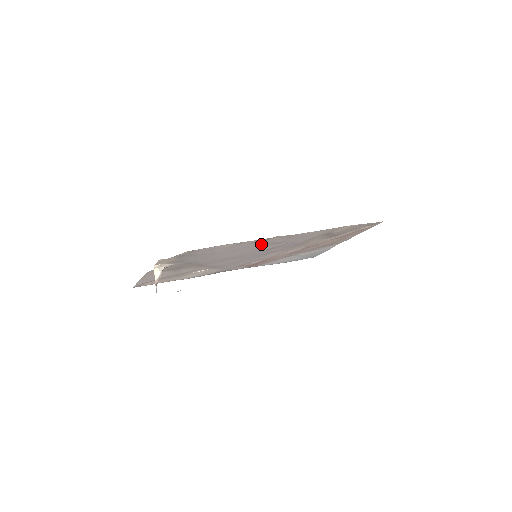
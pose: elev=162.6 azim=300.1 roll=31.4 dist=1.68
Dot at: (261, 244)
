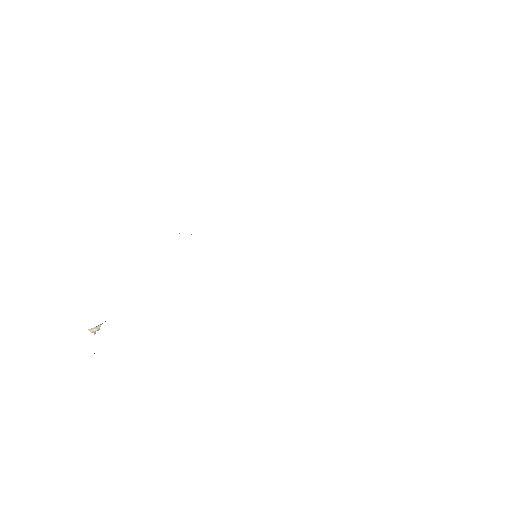
Dot at: occluded
